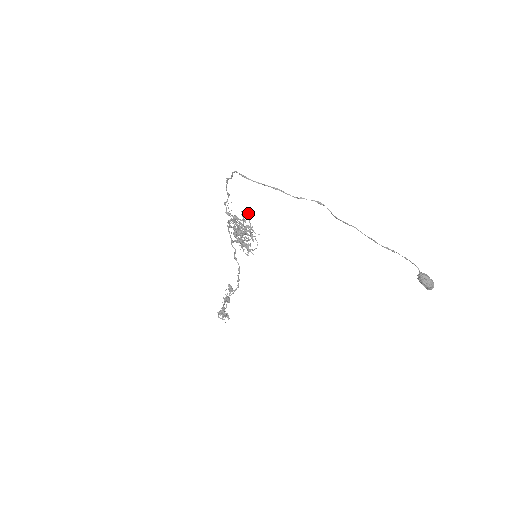
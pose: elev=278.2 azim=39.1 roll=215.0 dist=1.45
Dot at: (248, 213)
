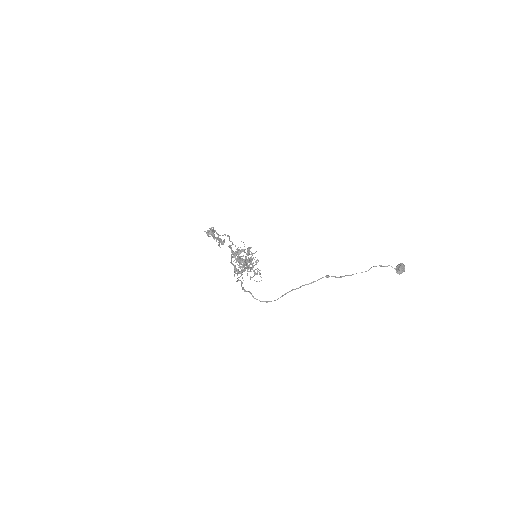
Dot at: occluded
